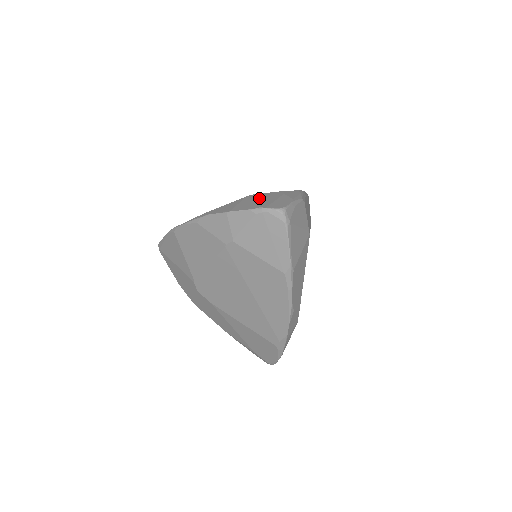
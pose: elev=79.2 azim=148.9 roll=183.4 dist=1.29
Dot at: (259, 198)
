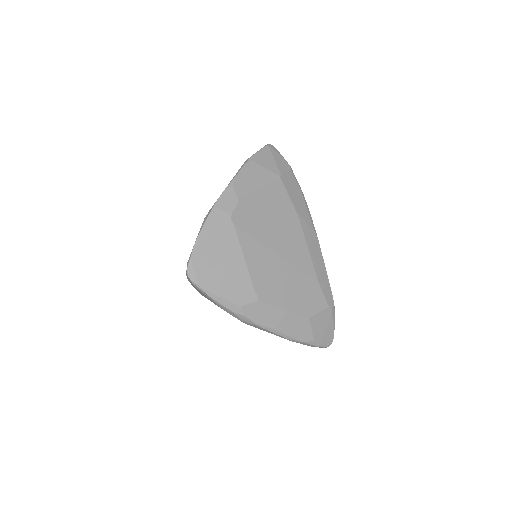
Dot at: occluded
